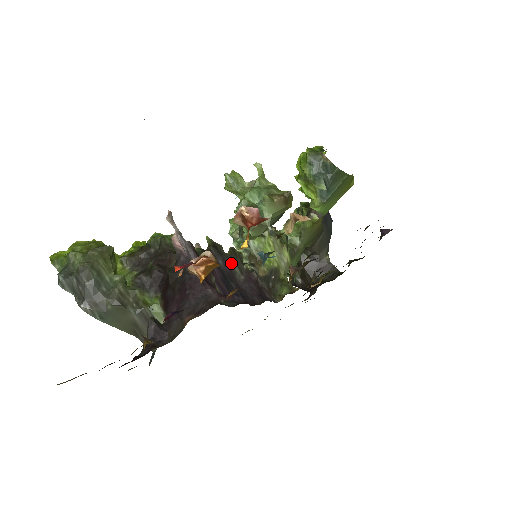
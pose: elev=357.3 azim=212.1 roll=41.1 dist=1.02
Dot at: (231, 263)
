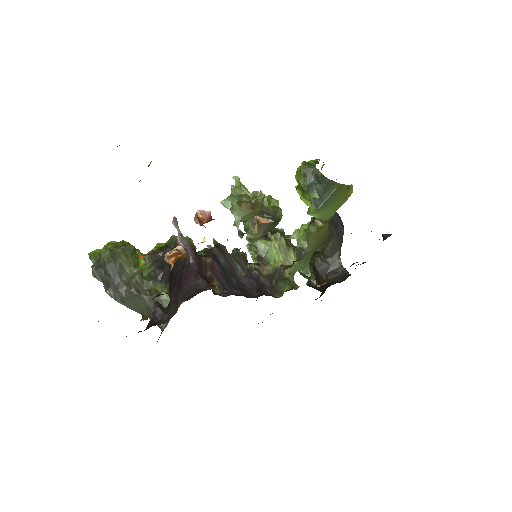
Dot at: (233, 261)
